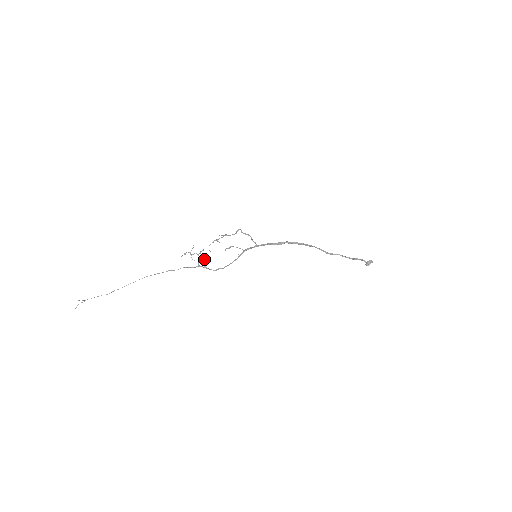
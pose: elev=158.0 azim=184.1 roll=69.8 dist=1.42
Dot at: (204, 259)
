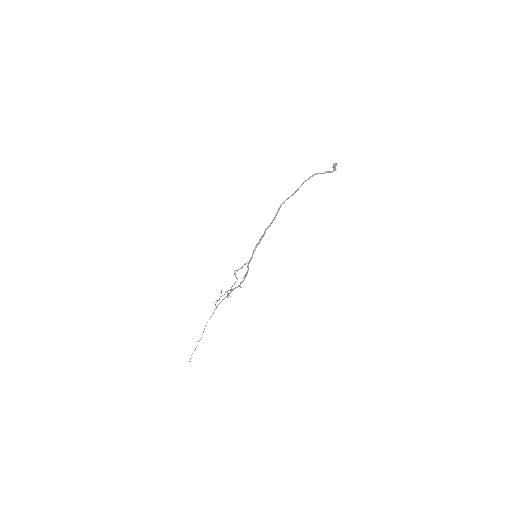
Dot at: occluded
